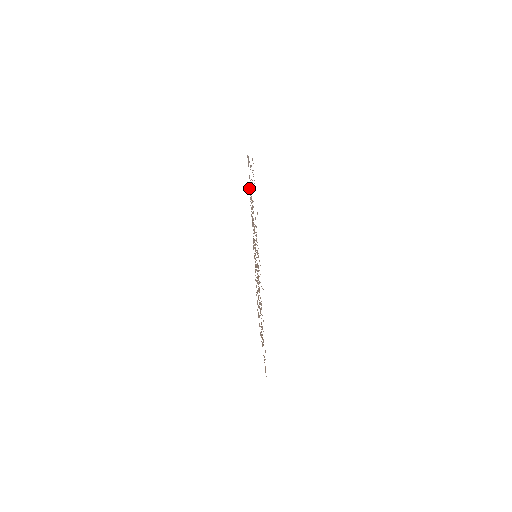
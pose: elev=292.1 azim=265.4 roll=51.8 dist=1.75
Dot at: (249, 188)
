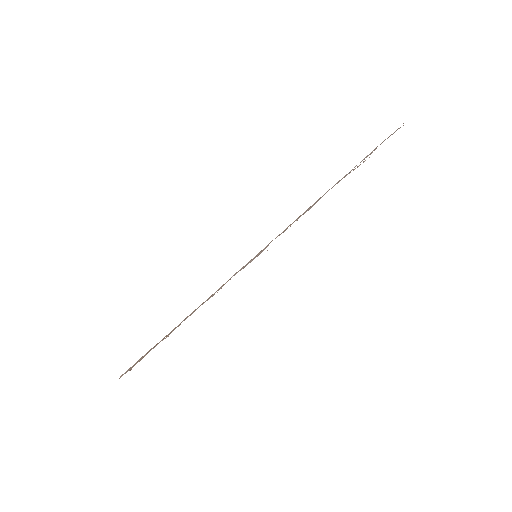
Dot at: occluded
